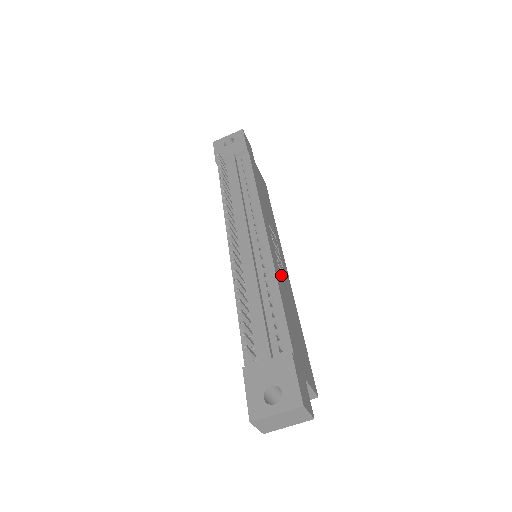
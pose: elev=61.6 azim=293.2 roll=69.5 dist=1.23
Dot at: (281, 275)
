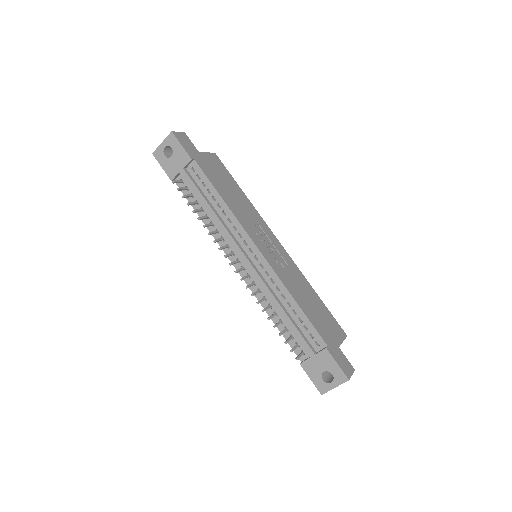
Dot at: (285, 272)
